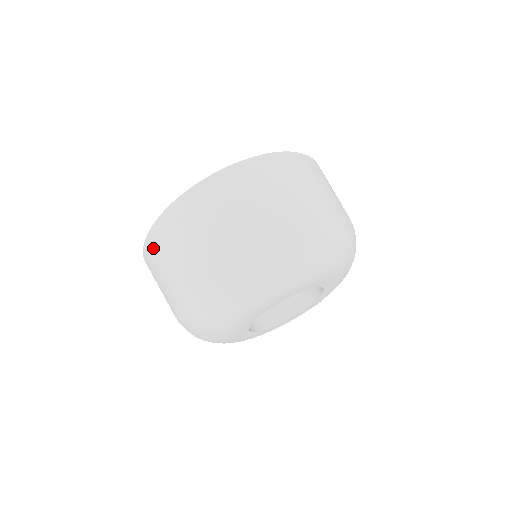
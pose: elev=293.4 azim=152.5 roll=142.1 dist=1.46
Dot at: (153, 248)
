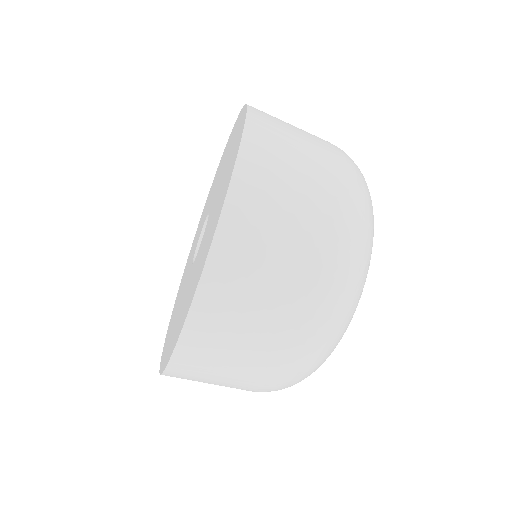
Dot at: occluded
